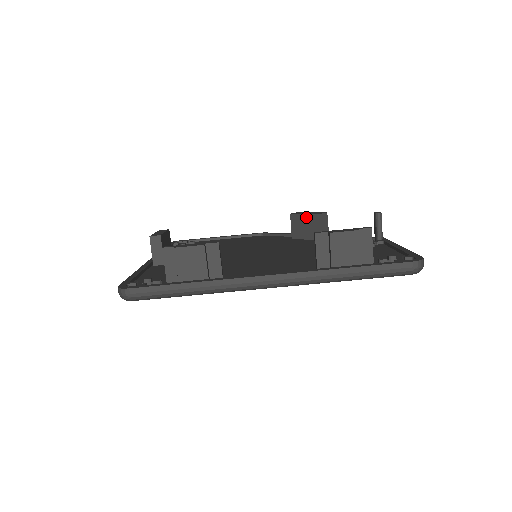
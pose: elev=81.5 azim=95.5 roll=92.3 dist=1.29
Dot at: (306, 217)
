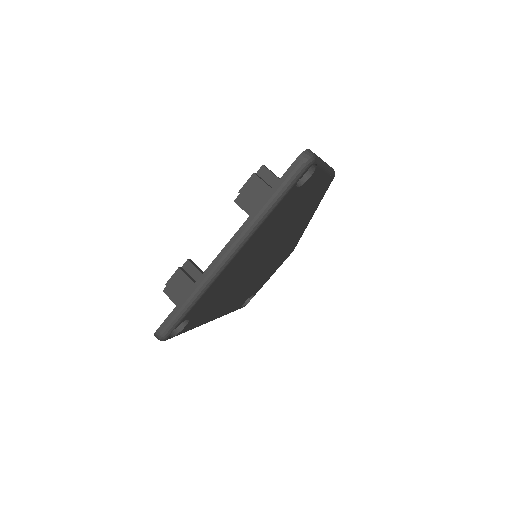
Dot at: occluded
